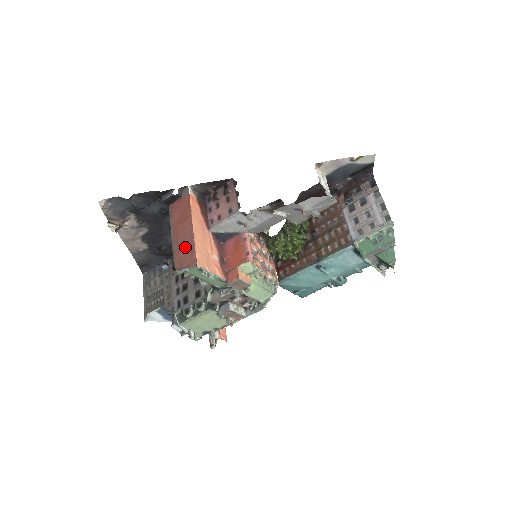
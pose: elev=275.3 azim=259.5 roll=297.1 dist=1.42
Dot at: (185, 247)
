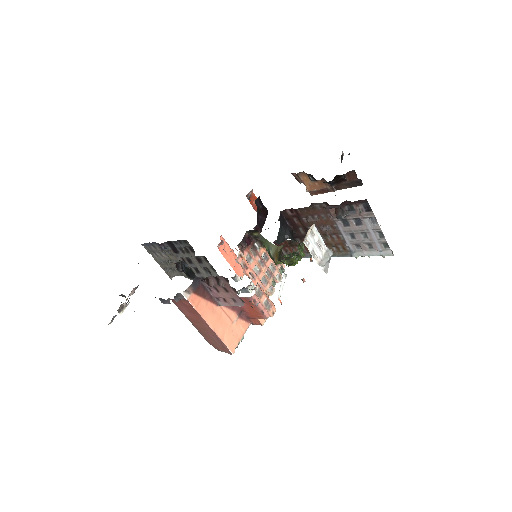
Dot at: (212, 338)
